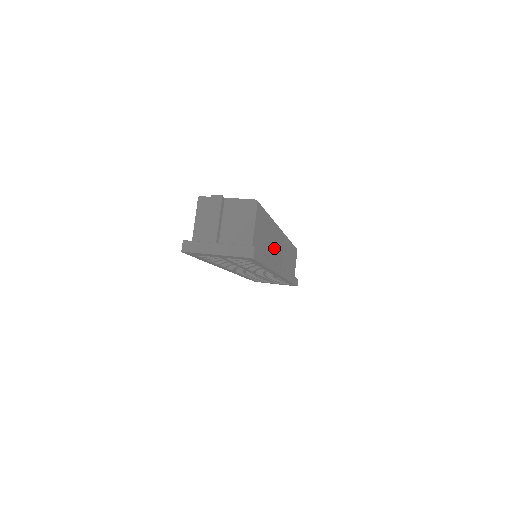
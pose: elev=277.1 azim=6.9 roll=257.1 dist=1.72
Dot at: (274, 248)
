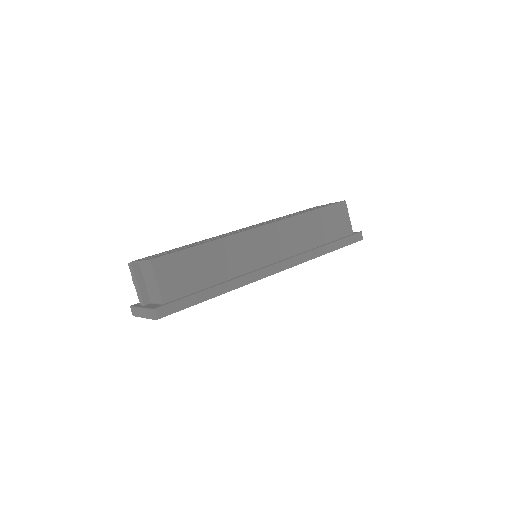
Dot at: (243, 258)
